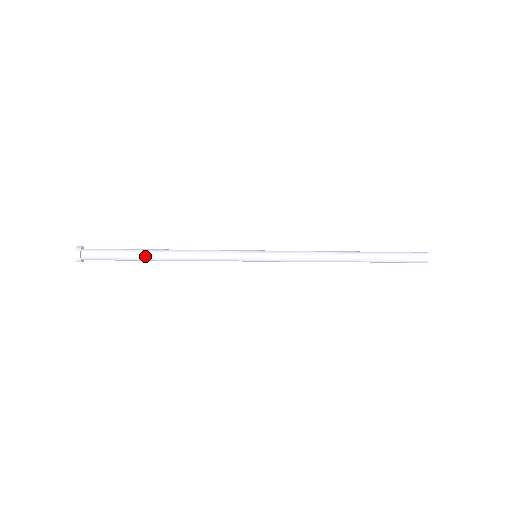
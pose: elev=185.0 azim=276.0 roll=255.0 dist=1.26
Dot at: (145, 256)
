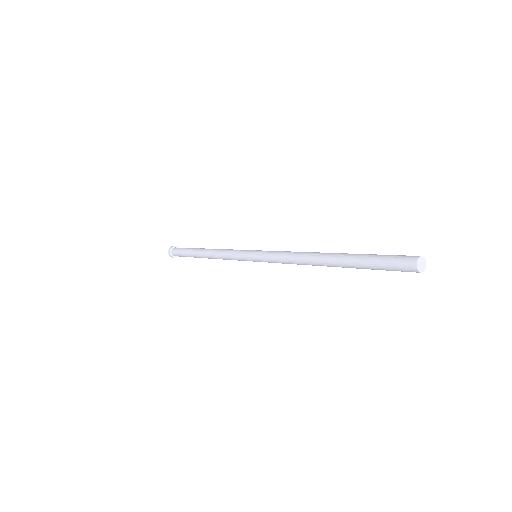
Dot at: (196, 255)
